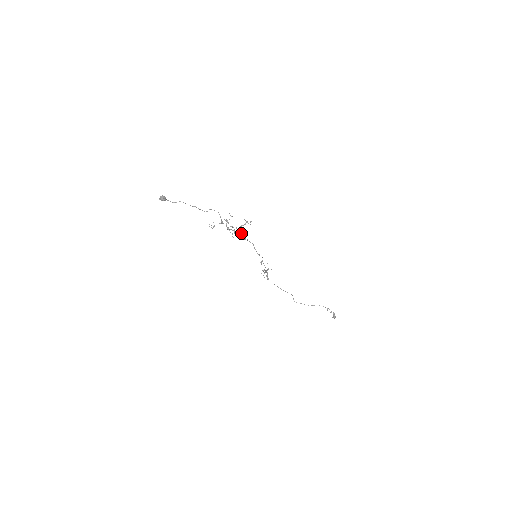
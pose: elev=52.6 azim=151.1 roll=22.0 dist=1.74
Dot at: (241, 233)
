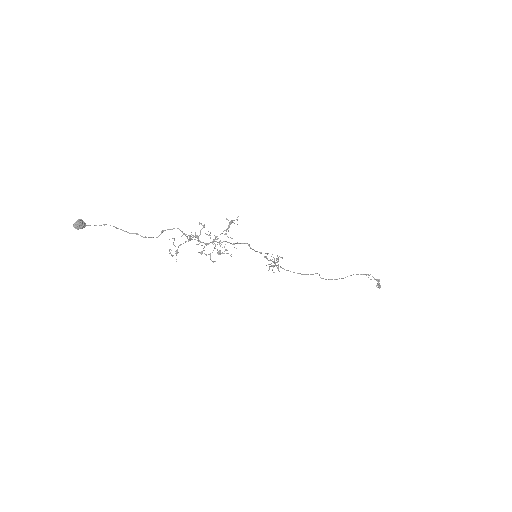
Dot at: occluded
